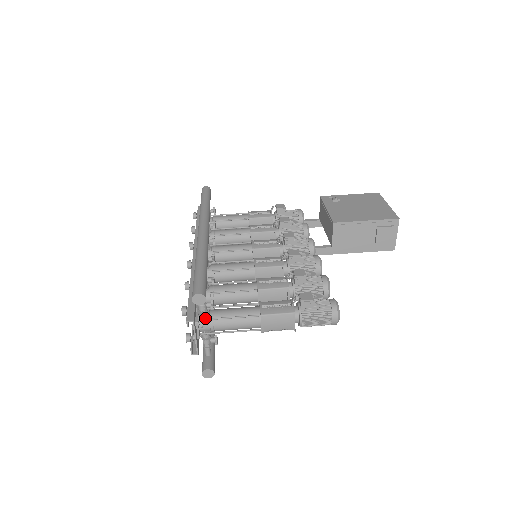
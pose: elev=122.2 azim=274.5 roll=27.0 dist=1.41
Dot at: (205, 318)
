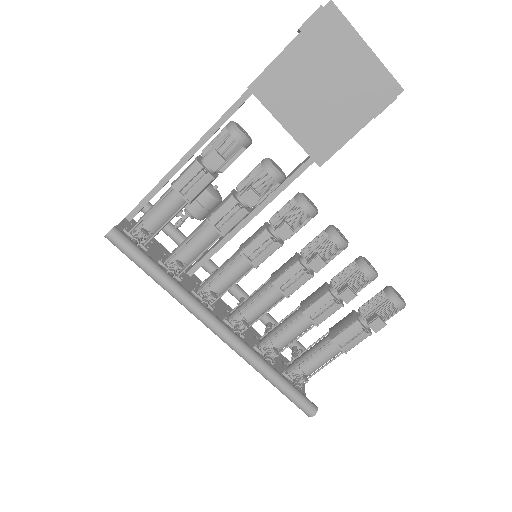
Dot at: occluded
